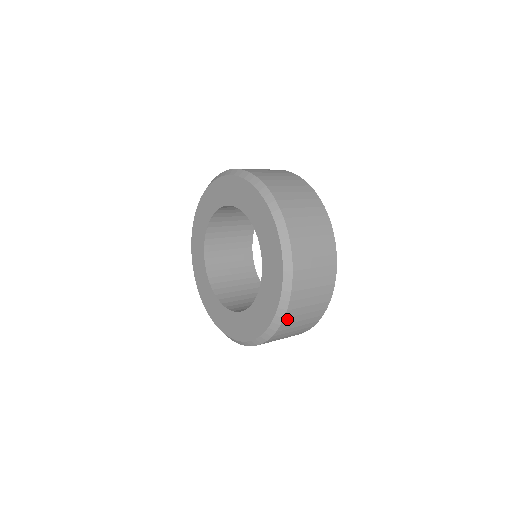
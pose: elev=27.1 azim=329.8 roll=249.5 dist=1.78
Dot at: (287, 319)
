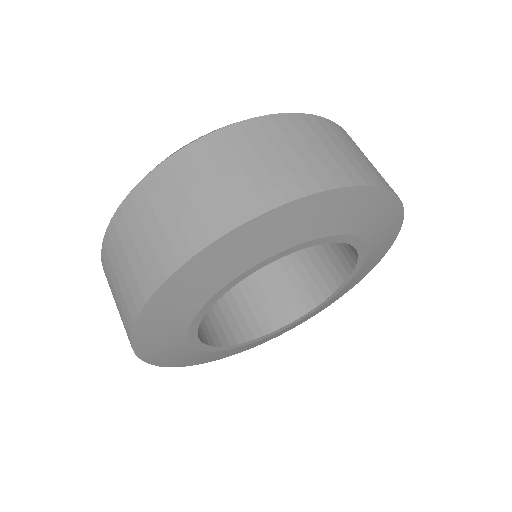
Dot at: (270, 123)
